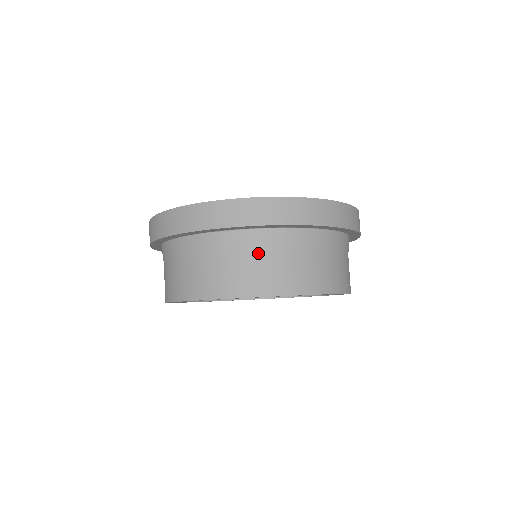
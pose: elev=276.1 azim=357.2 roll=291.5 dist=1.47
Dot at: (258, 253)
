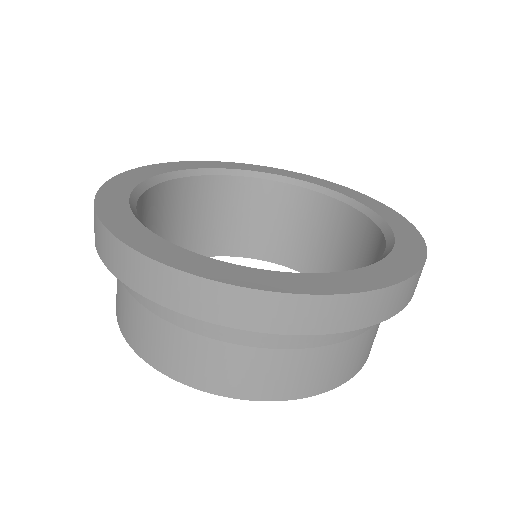
Dot at: (132, 297)
